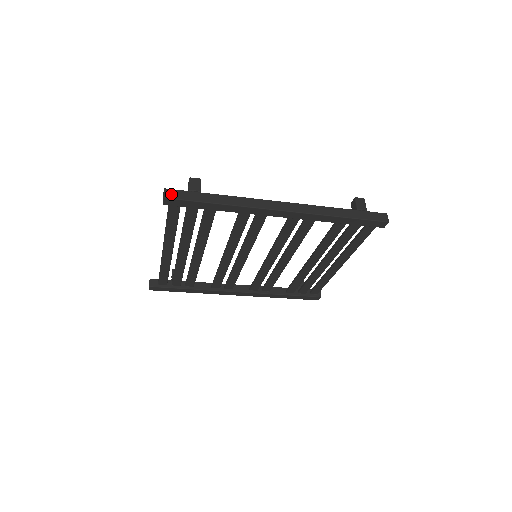
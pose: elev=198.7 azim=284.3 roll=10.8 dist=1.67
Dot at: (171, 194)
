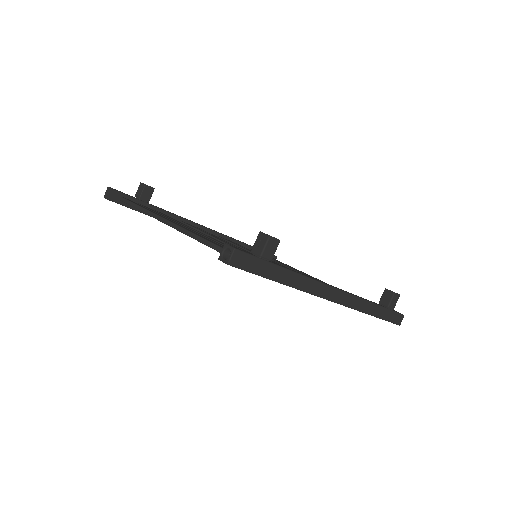
Dot at: (239, 260)
